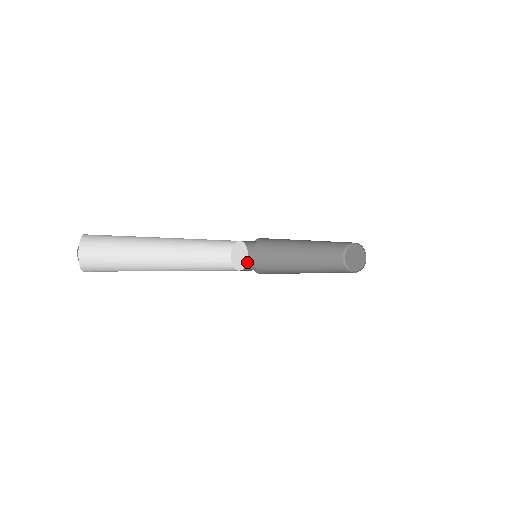
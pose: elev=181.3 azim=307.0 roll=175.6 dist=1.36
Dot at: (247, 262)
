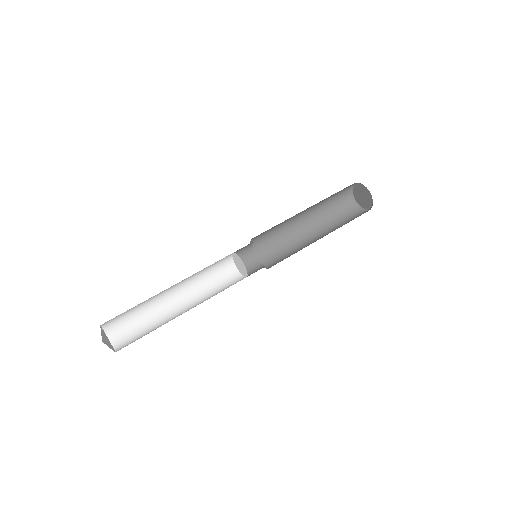
Dot at: (247, 248)
